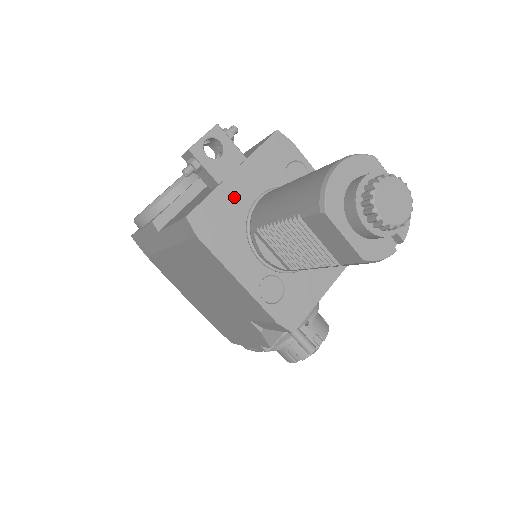
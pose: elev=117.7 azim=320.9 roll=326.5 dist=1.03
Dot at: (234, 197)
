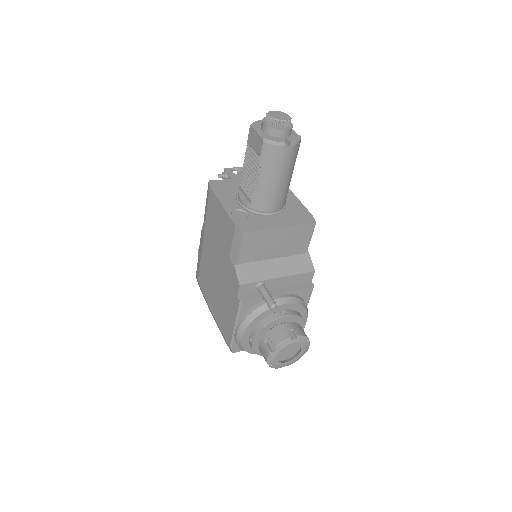
Dot at: (238, 184)
